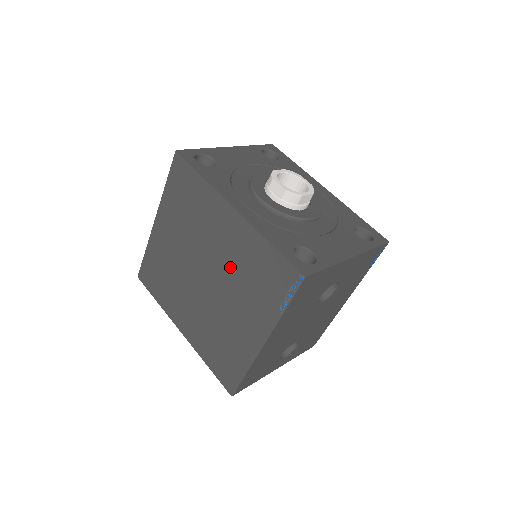
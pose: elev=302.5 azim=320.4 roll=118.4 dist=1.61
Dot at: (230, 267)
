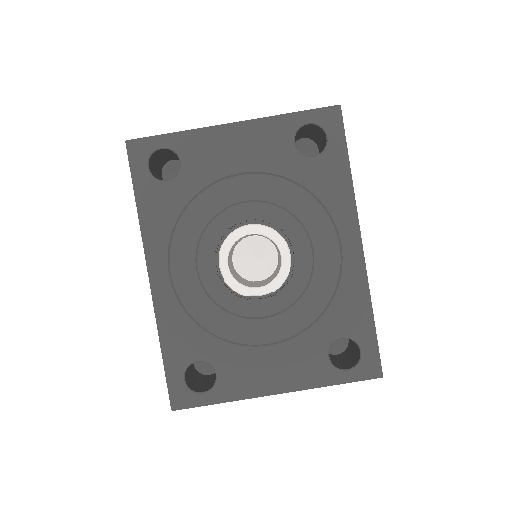
Dot at: occluded
